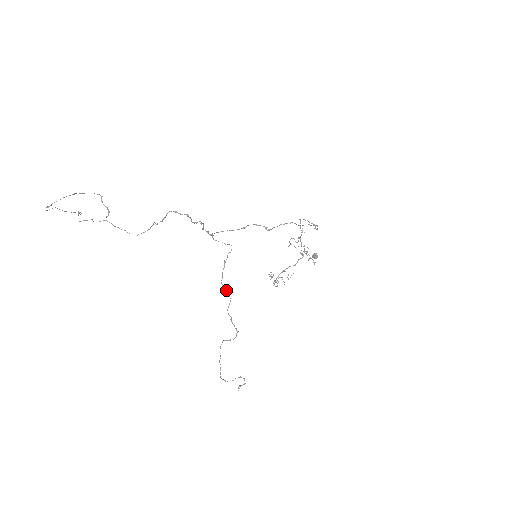
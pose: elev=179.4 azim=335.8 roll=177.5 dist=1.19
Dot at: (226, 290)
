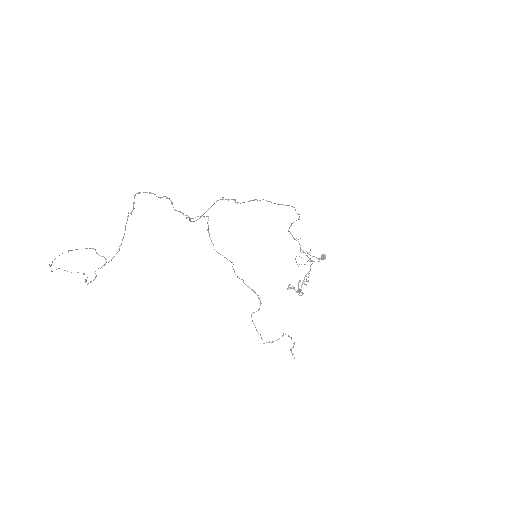
Dot at: (224, 257)
